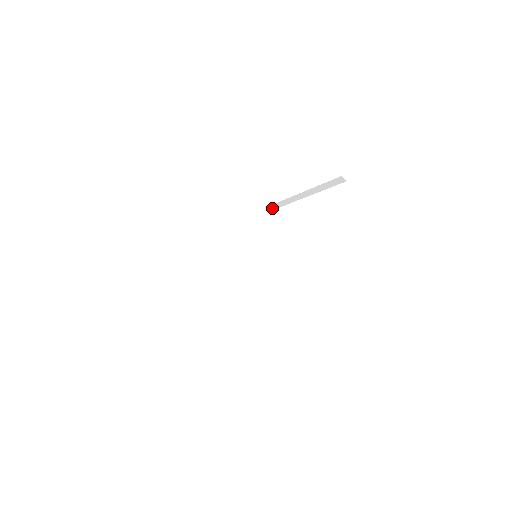
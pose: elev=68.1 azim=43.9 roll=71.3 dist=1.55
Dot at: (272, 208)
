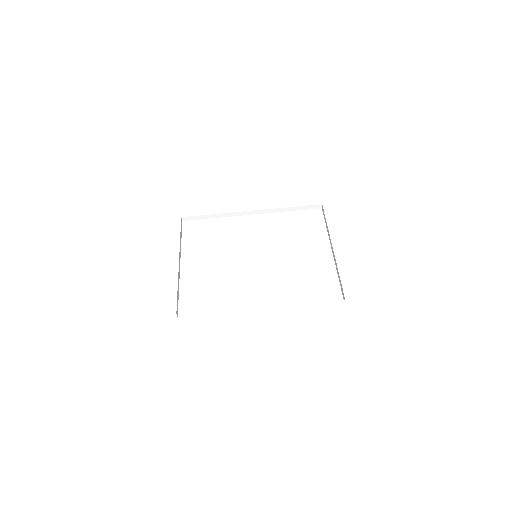
Dot at: (321, 206)
